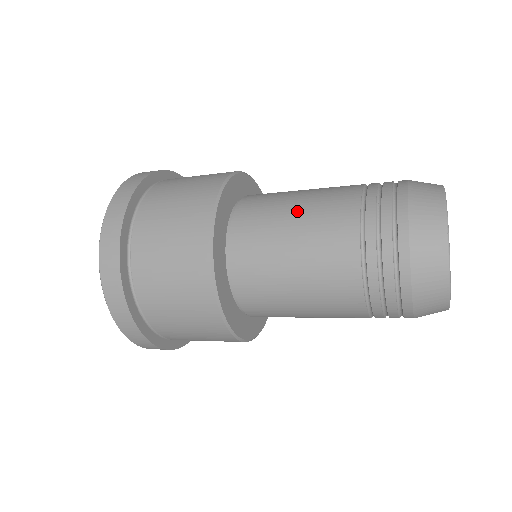
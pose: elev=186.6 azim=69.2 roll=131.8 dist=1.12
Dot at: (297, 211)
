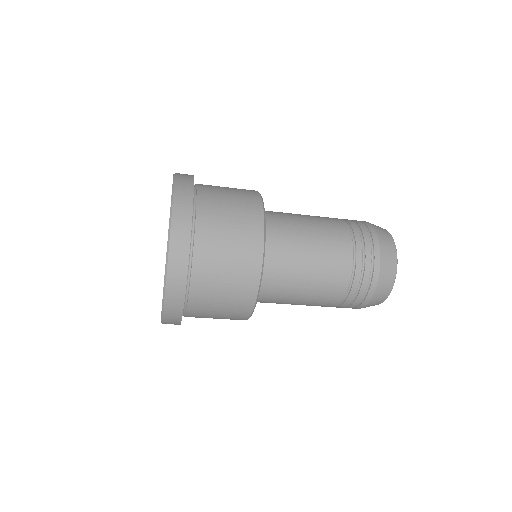
Dot at: (312, 255)
